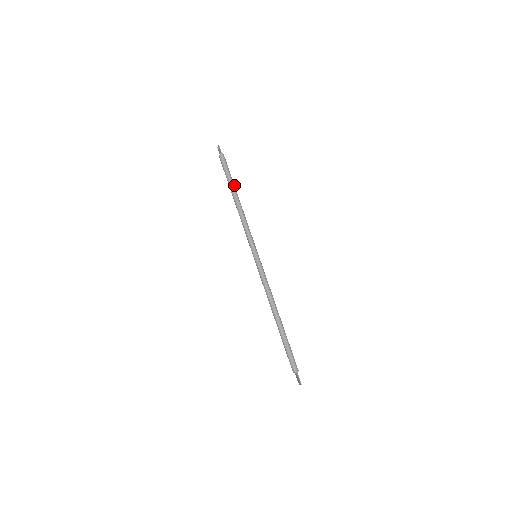
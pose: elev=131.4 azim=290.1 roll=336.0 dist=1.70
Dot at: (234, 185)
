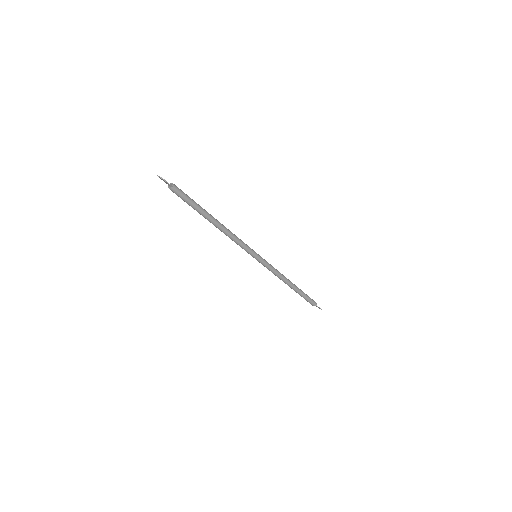
Dot at: (204, 210)
